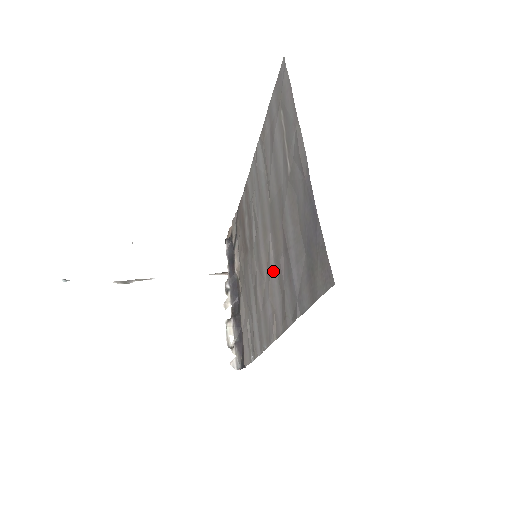
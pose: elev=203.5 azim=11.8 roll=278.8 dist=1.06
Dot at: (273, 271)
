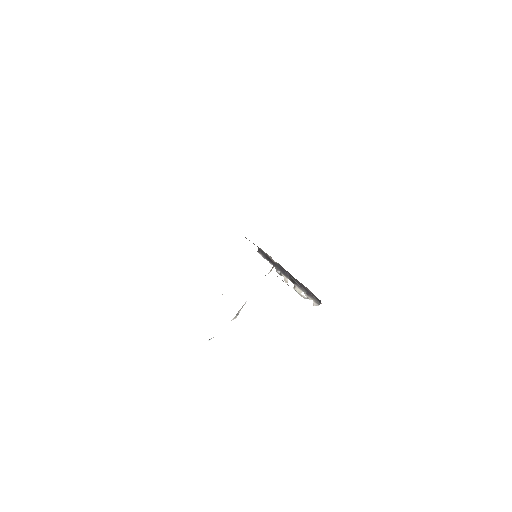
Dot at: occluded
